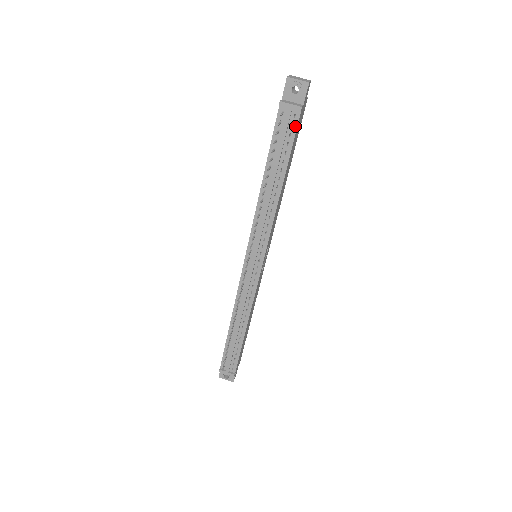
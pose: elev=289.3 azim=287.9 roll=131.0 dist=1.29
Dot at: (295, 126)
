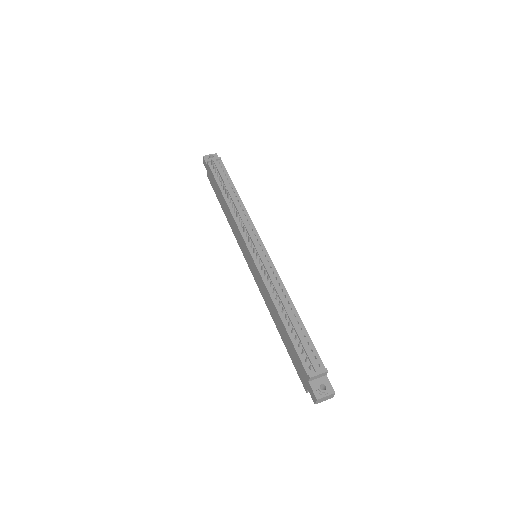
Dot at: (223, 167)
